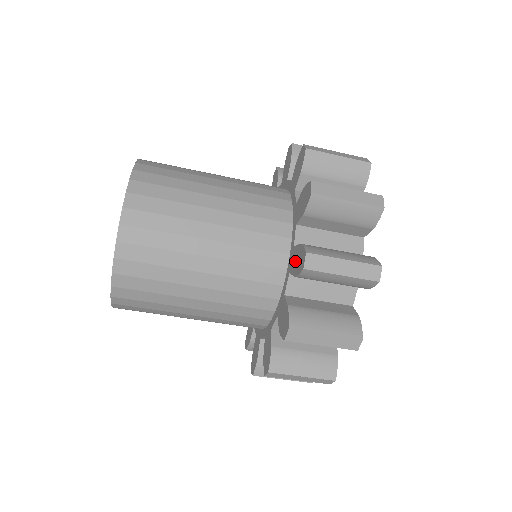
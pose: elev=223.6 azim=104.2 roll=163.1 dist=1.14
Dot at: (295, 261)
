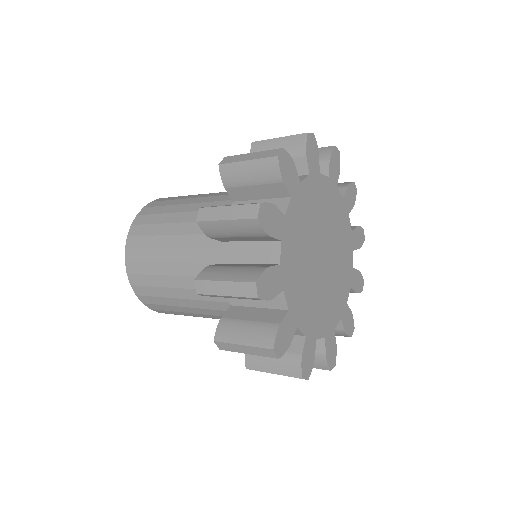
Dot at: occluded
